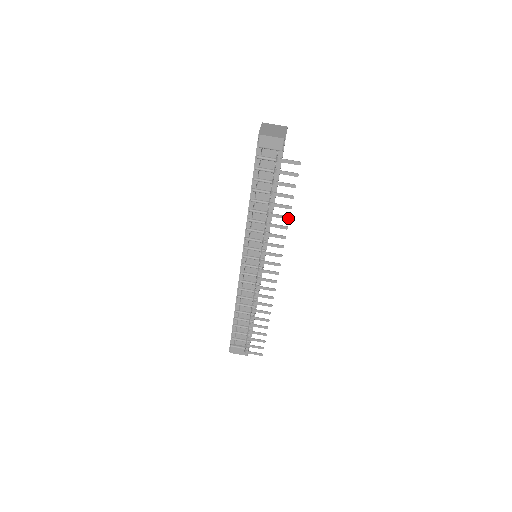
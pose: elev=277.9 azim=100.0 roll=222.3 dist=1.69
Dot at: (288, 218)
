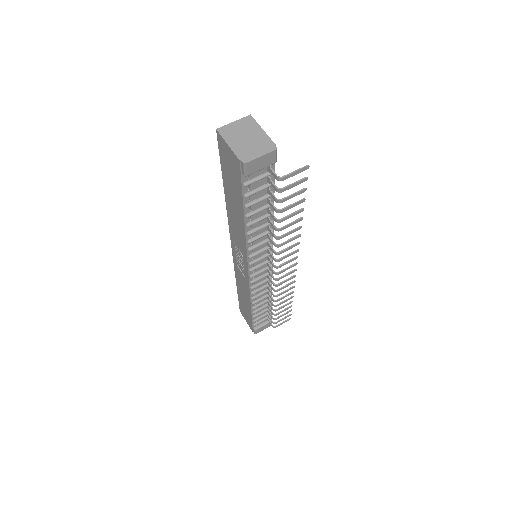
Dot at: (301, 220)
